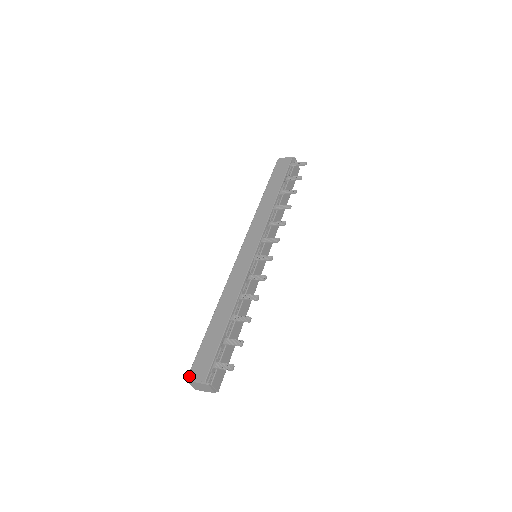
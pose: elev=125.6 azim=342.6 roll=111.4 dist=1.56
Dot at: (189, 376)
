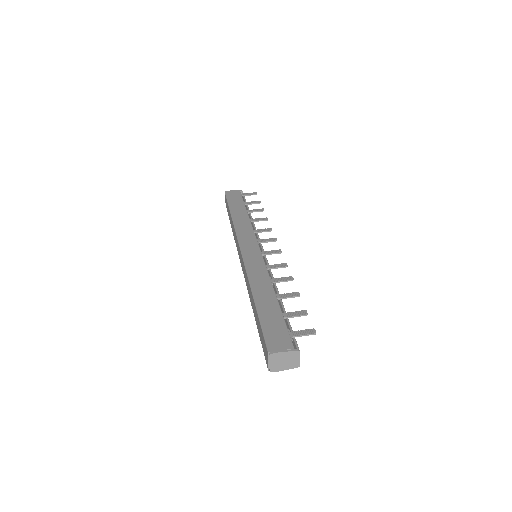
Dot at: (270, 349)
